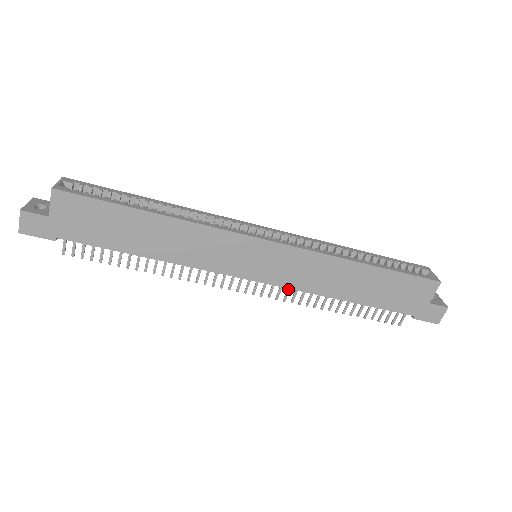
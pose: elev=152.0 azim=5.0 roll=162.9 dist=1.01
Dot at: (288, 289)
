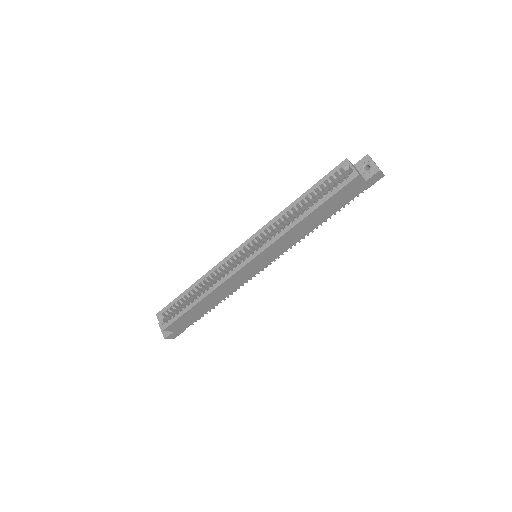
Dot at: occluded
